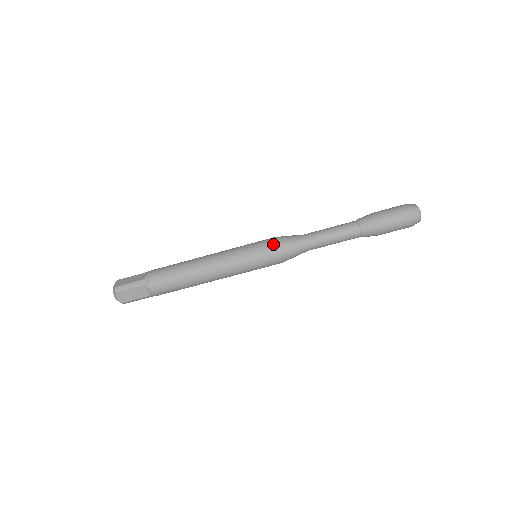
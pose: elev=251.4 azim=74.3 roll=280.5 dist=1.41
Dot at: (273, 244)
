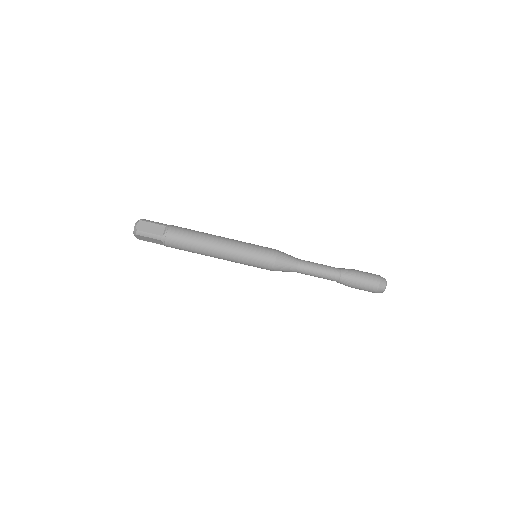
Dot at: (275, 249)
